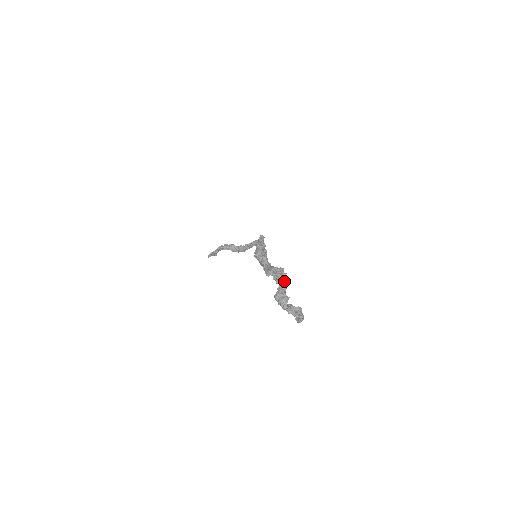
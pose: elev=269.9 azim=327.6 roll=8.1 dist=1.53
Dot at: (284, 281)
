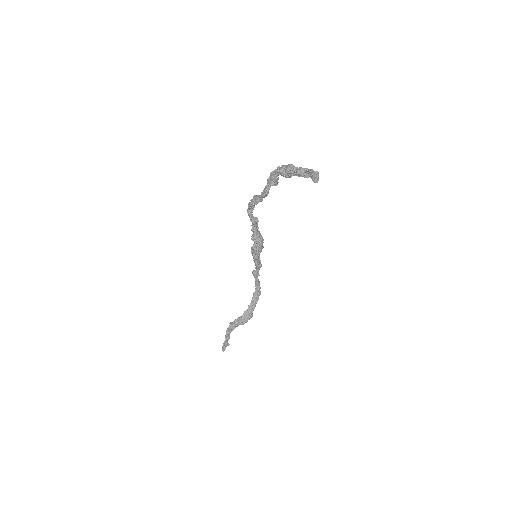
Dot at: occluded
